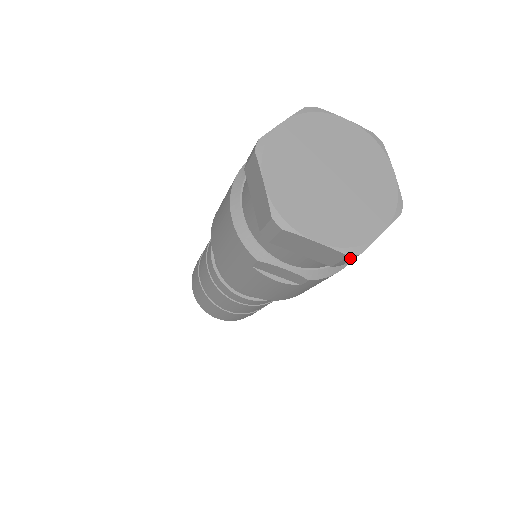
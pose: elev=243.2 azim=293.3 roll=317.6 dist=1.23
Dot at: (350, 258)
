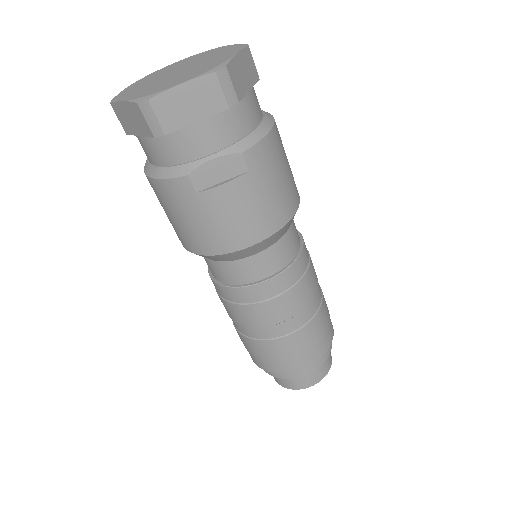
Dot at: (225, 79)
